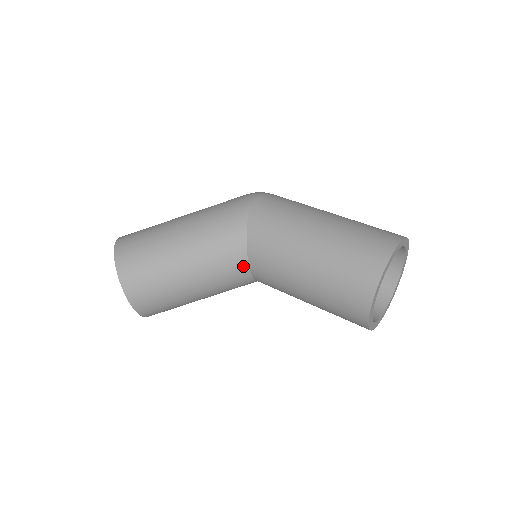
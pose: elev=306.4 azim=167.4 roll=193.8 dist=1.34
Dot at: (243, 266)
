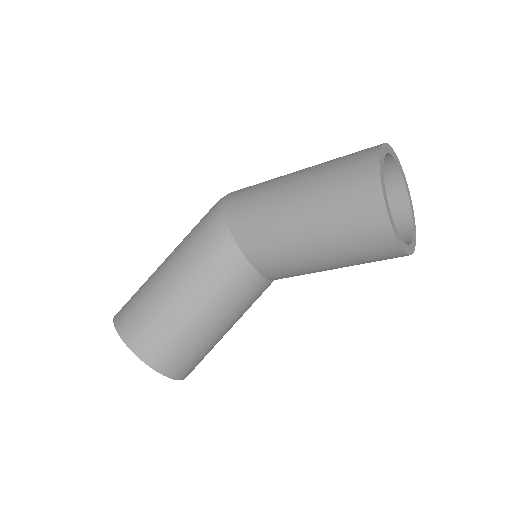
Dot at: (246, 269)
